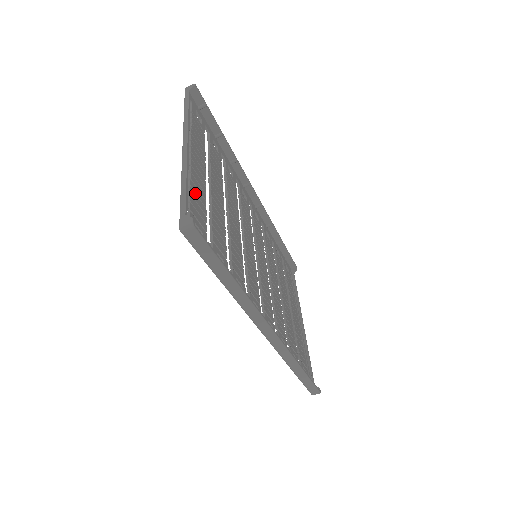
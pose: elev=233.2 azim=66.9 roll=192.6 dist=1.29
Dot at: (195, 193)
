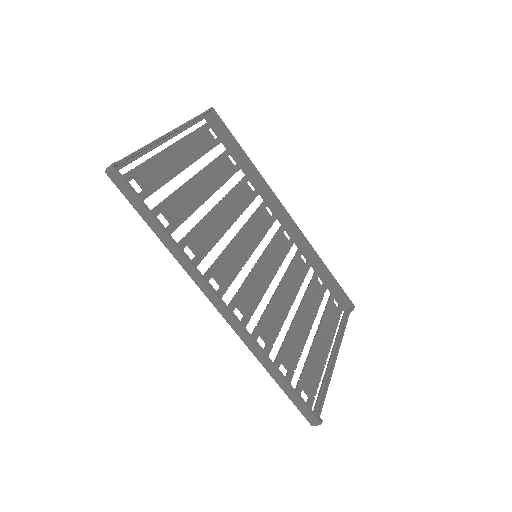
Dot at: (156, 165)
